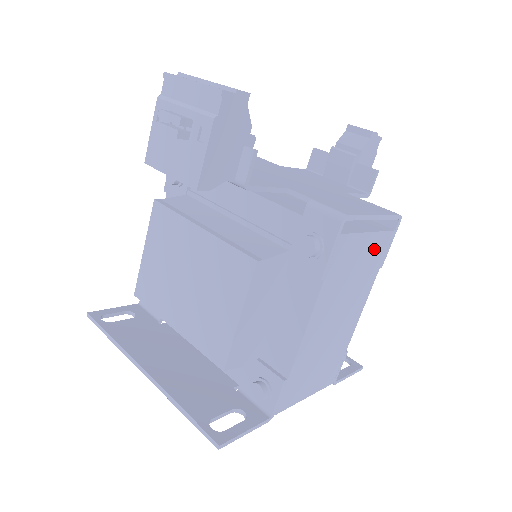
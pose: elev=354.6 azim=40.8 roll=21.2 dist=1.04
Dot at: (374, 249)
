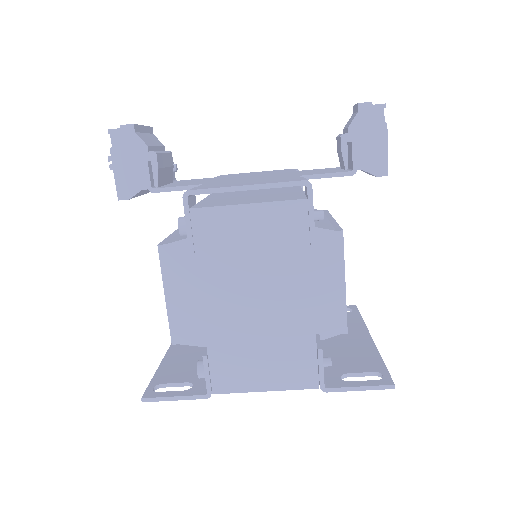
Dot at: (274, 222)
